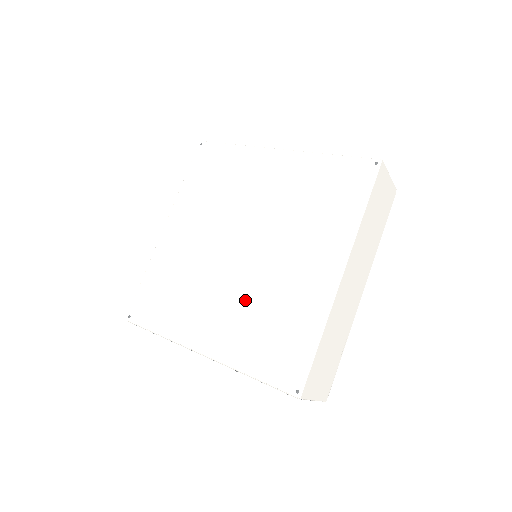
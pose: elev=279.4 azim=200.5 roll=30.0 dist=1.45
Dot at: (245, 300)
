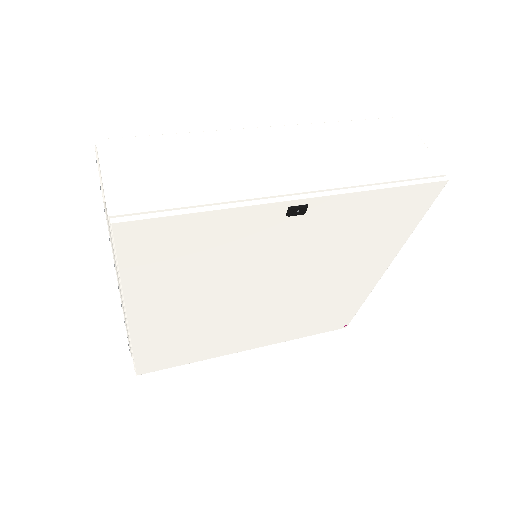
Dot at: occluded
